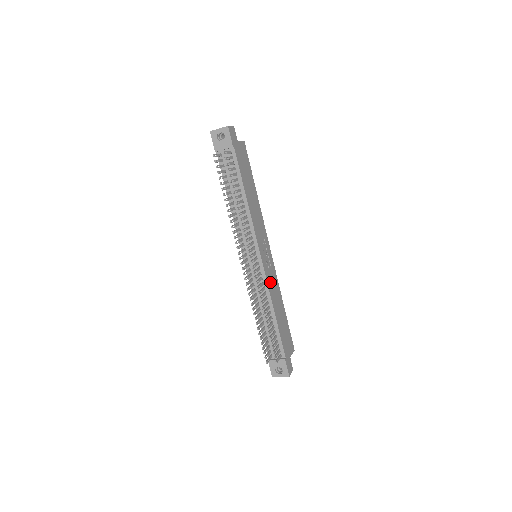
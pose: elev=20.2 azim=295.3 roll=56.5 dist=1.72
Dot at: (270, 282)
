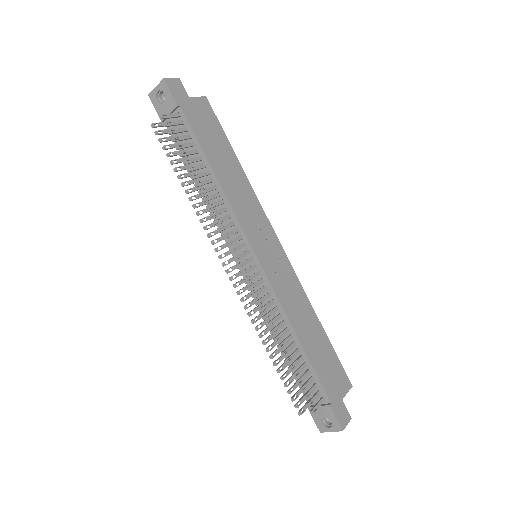
Dot at: (282, 291)
